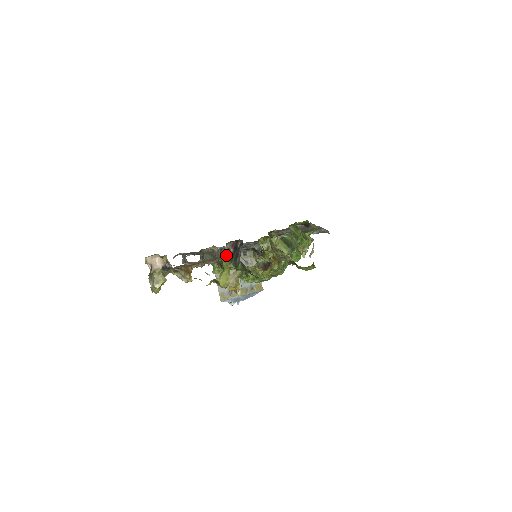
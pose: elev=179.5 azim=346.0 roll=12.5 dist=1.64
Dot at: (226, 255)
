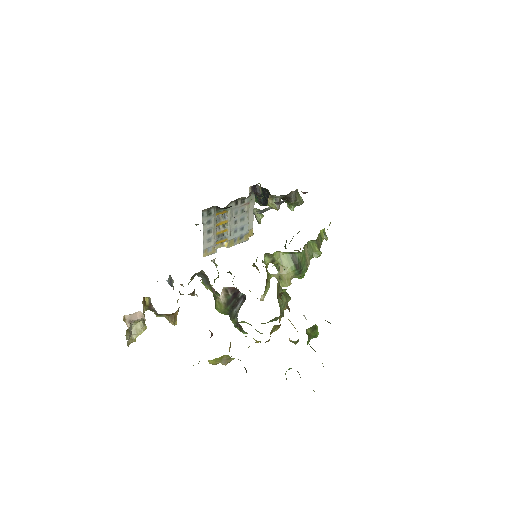
Dot at: (222, 297)
